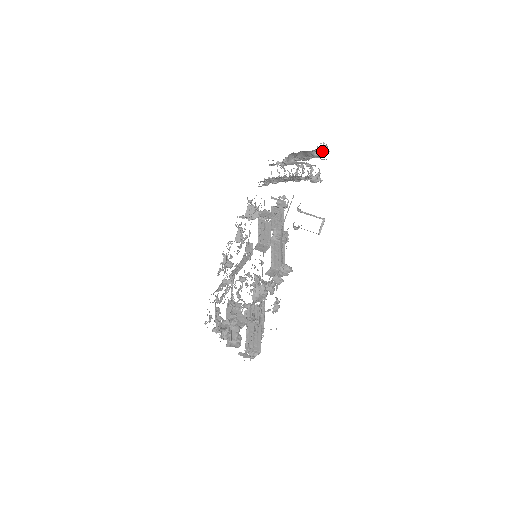
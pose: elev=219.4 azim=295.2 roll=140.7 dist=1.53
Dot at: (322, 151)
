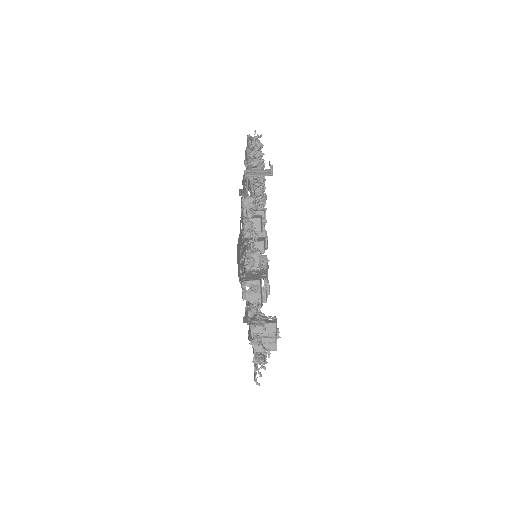
Dot at: (259, 143)
